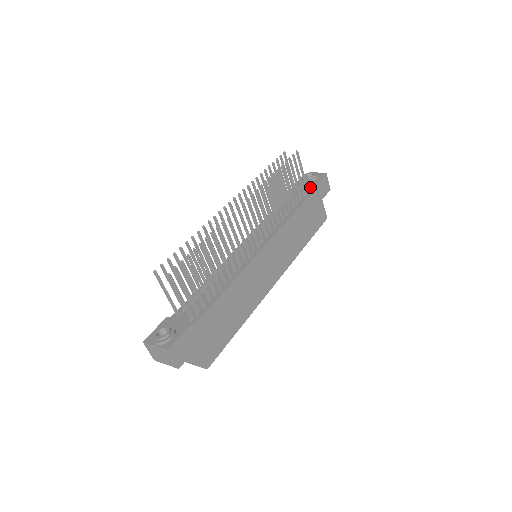
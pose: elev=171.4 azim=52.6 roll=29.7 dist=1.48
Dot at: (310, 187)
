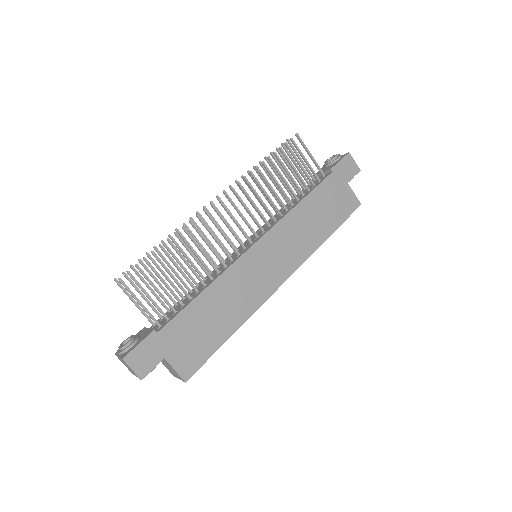
Dot at: (327, 171)
